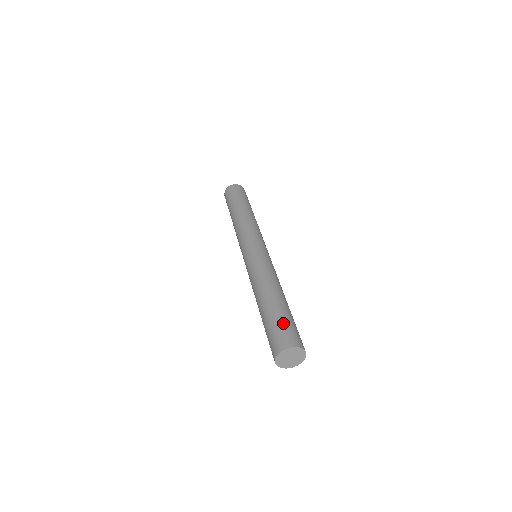
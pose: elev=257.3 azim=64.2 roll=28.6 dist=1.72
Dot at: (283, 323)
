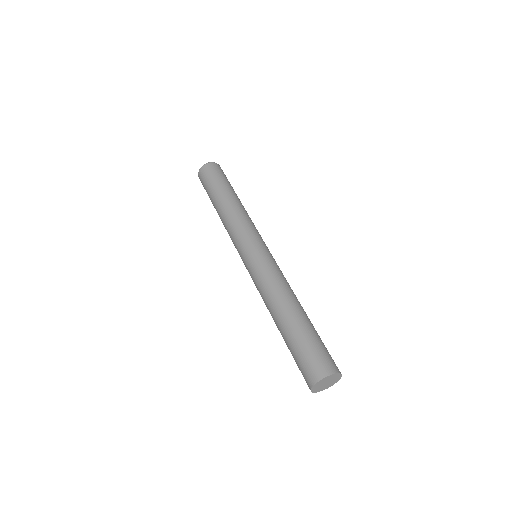
Dot at: (298, 356)
